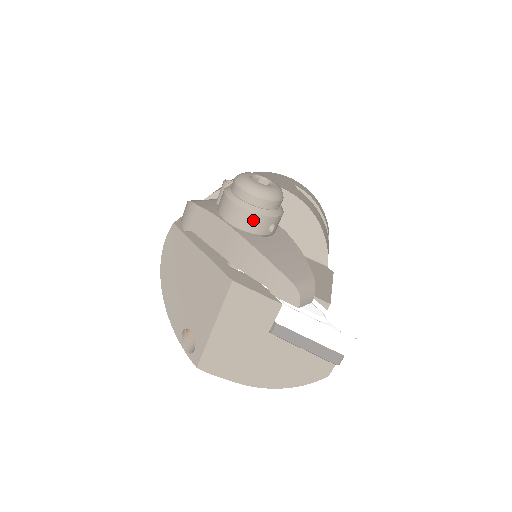
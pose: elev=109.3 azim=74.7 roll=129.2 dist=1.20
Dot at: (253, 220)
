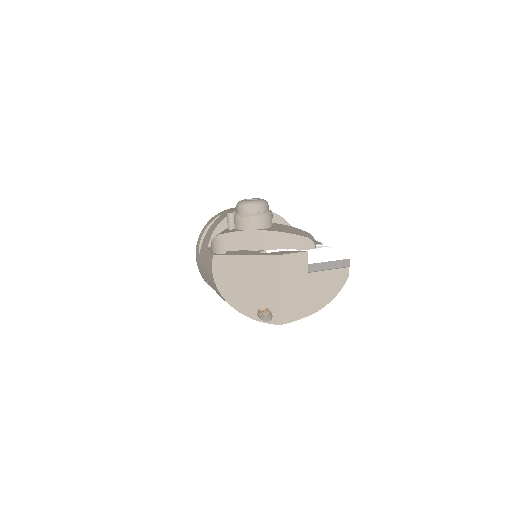
Dot at: (264, 220)
